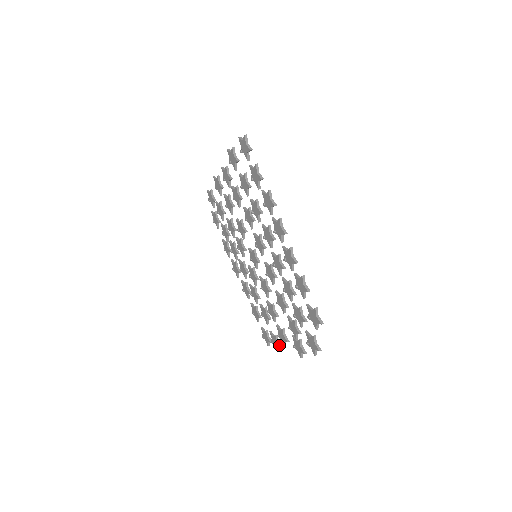
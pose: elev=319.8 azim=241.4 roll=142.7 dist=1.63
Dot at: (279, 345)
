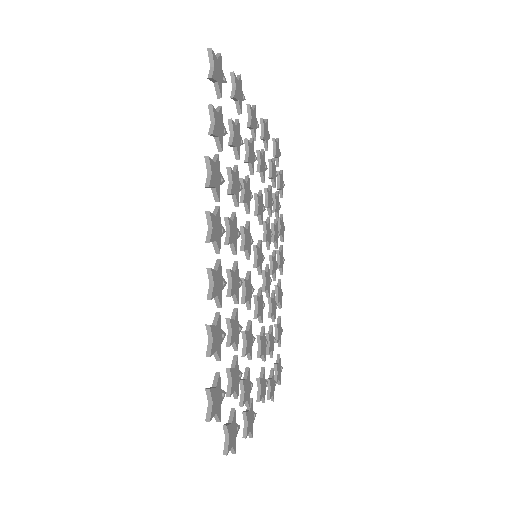
Dot at: (267, 395)
